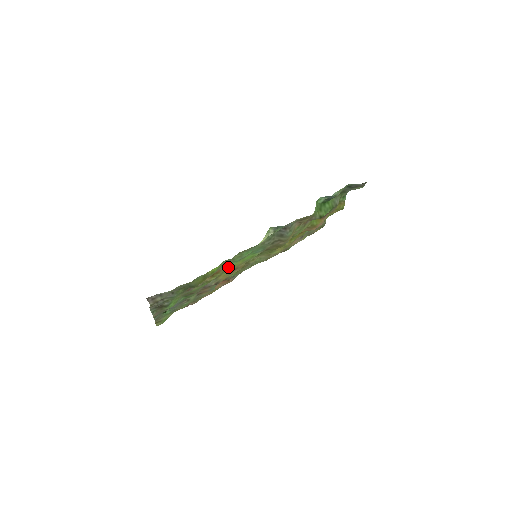
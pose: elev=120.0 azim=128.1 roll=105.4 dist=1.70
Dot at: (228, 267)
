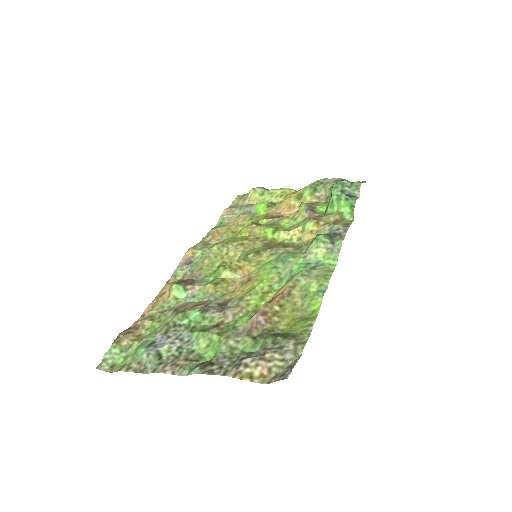
Dot at: (280, 288)
